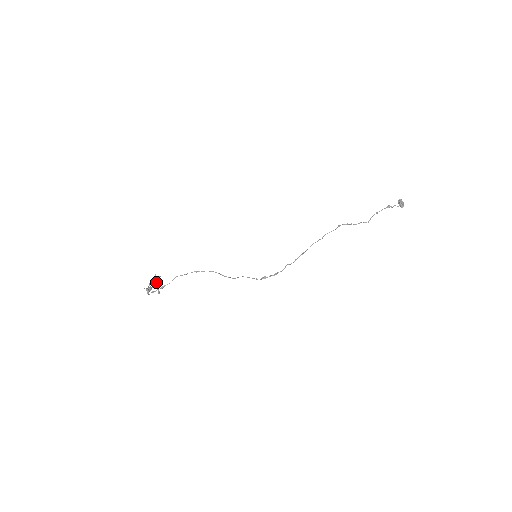
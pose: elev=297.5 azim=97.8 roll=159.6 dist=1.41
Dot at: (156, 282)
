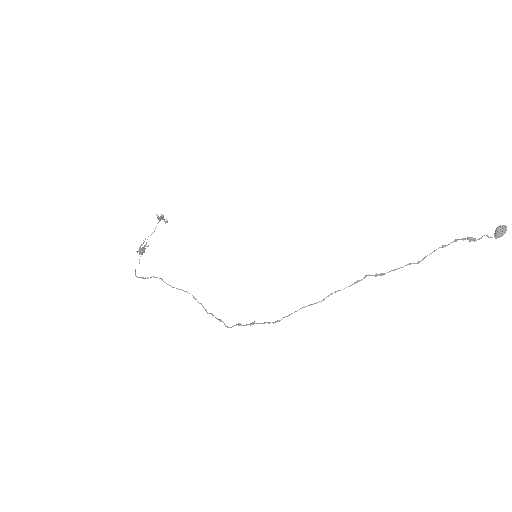
Dot at: (159, 221)
